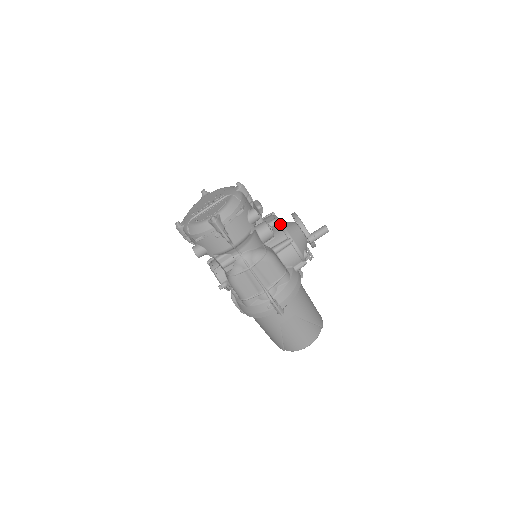
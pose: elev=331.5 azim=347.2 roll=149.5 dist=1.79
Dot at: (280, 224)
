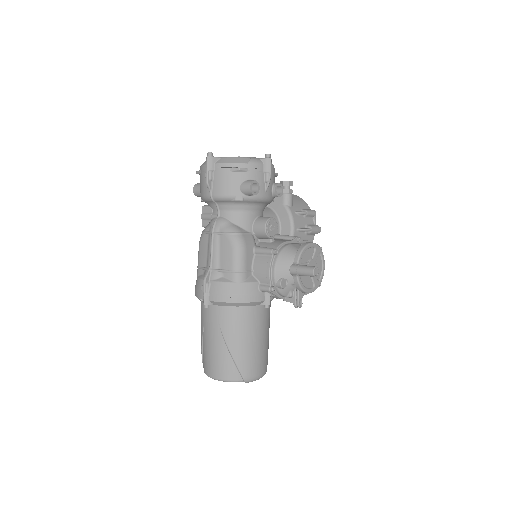
Dot at: (295, 243)
